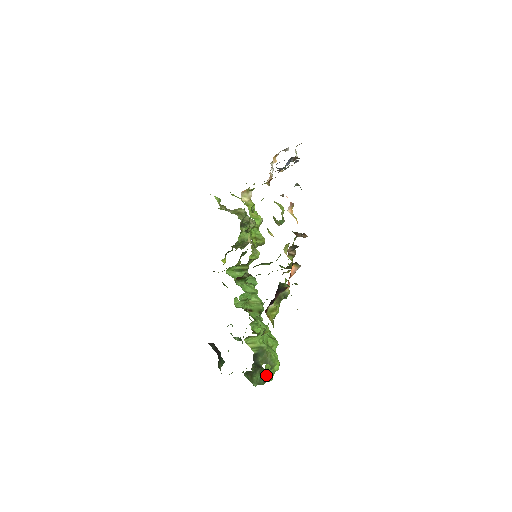
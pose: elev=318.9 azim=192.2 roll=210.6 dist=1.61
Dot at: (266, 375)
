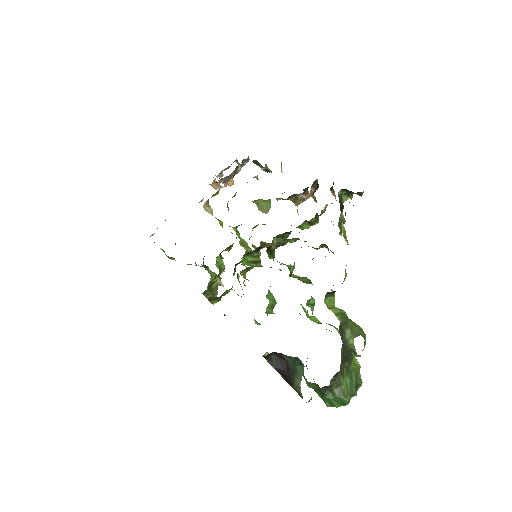
Dot at: (354, 375)
